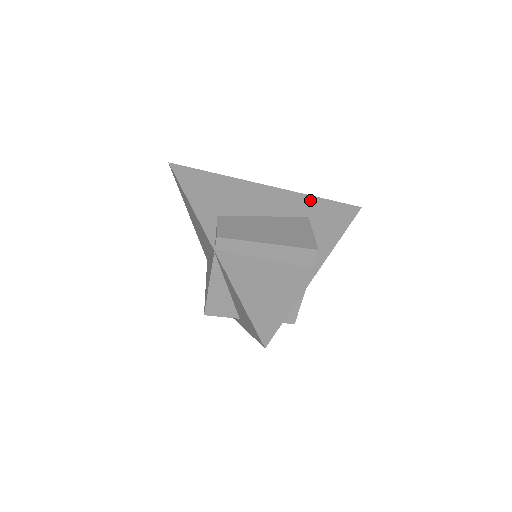
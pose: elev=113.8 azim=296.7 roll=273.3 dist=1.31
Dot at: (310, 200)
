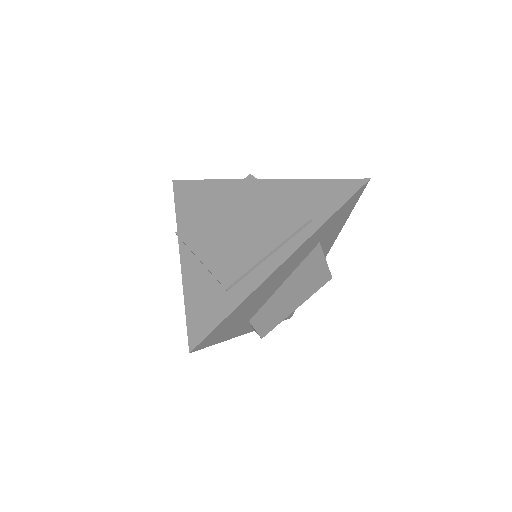
Dot at: (323, 229)
